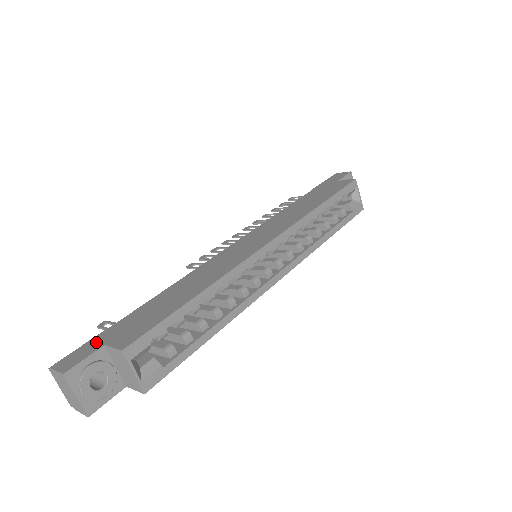
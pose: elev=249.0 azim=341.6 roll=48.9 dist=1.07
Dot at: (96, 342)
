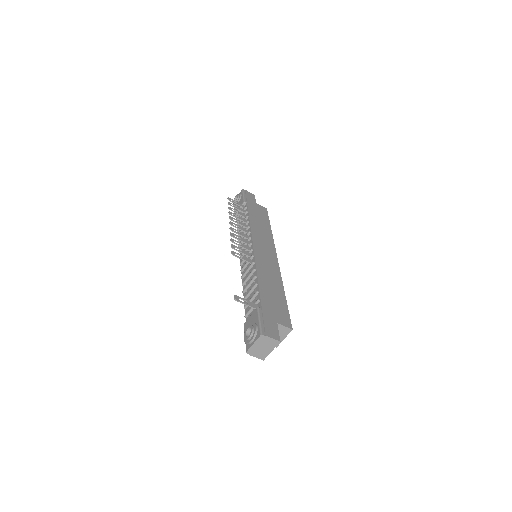
Dot at: (270, 320)
